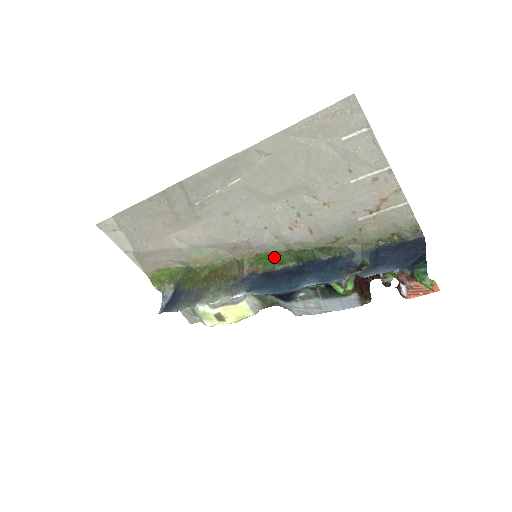
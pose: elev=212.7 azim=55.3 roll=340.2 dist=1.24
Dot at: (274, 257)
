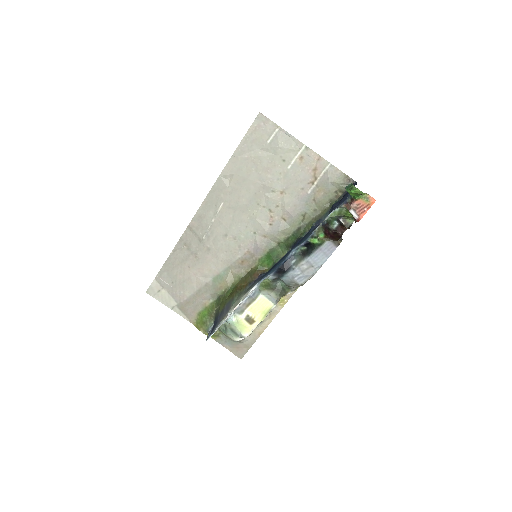
Dot at: (271, 255)
